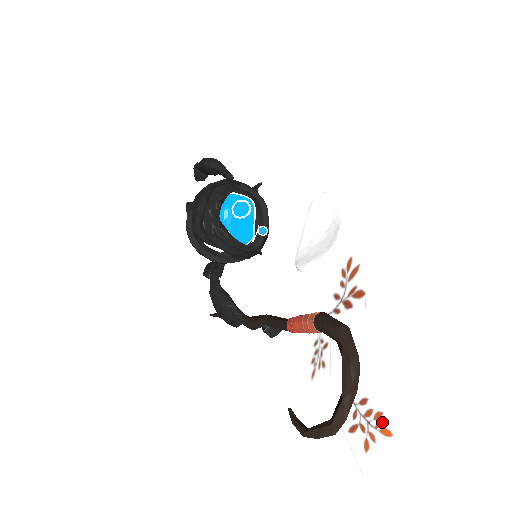
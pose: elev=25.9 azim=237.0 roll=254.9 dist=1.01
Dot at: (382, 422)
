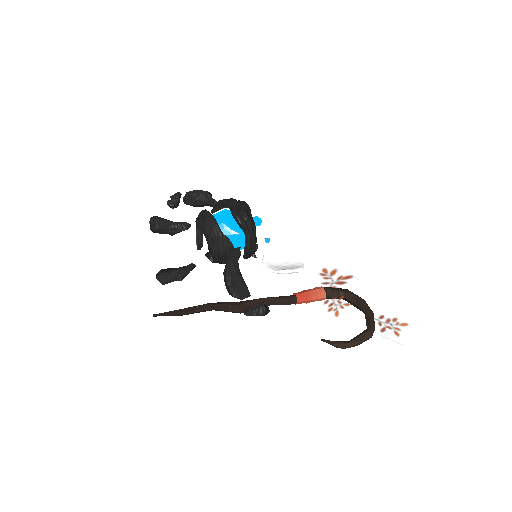
Dot at: (399, 321)
